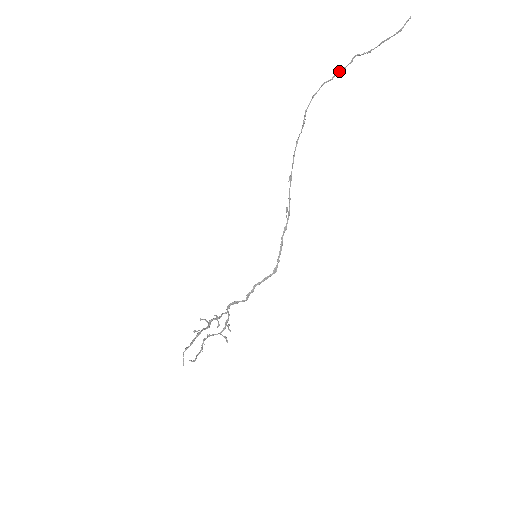
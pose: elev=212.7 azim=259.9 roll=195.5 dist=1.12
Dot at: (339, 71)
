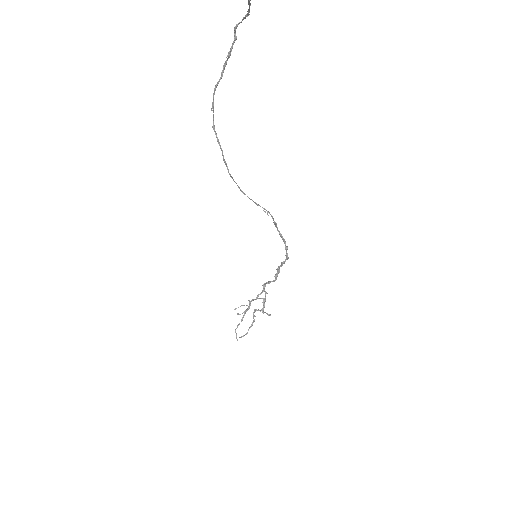
Dot at: (225, 61)
